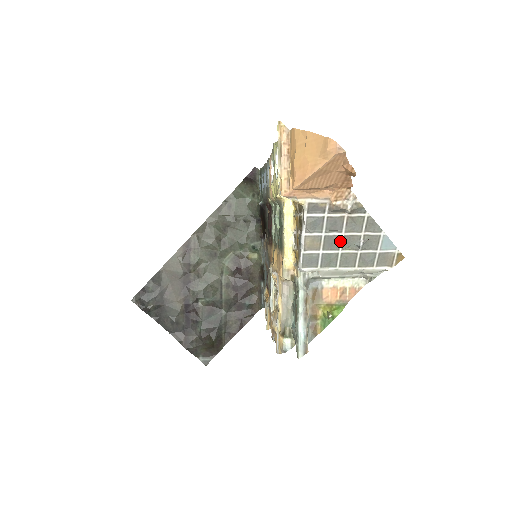
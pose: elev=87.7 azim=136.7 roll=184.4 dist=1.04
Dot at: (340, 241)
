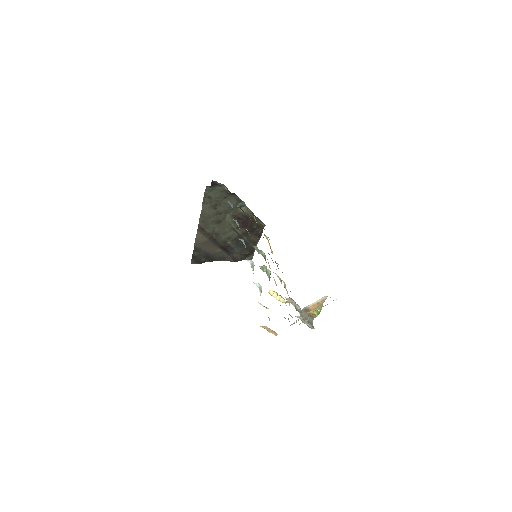
Dot at: occluded
